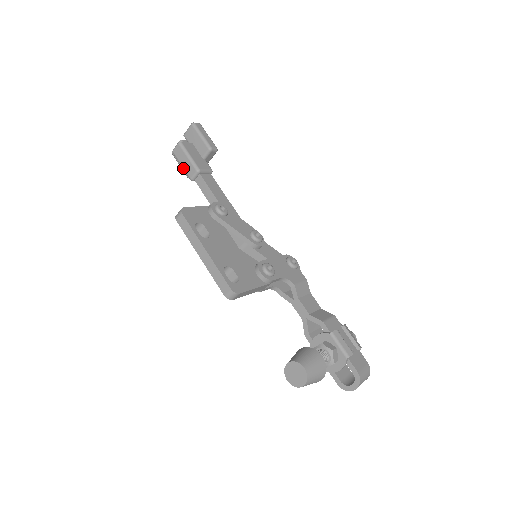
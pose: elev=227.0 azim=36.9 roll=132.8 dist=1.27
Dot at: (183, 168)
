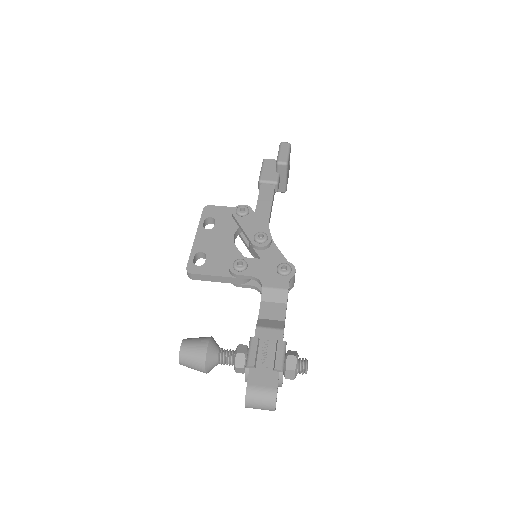
Dot at: occluded
